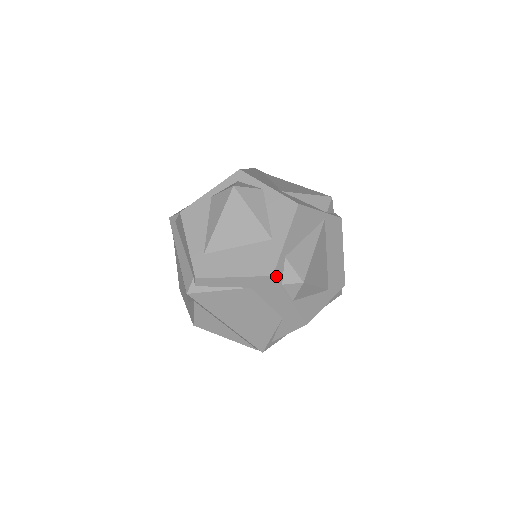
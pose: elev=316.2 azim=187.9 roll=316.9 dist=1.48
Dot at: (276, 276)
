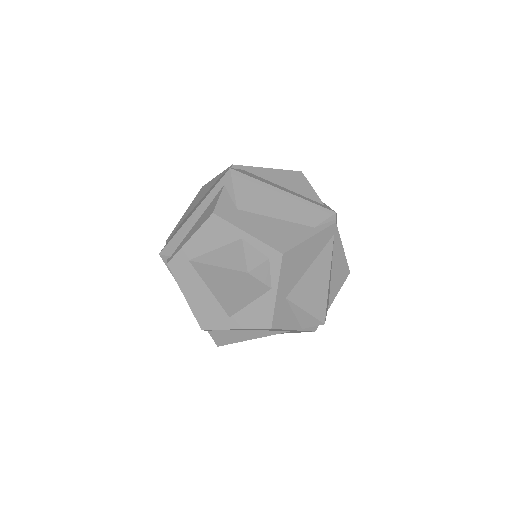
Dot at: occluded
